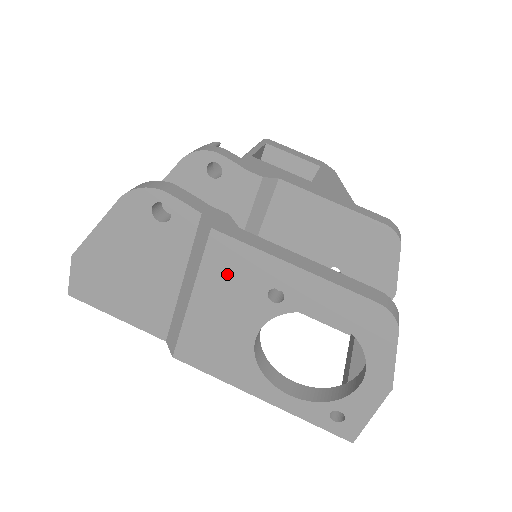
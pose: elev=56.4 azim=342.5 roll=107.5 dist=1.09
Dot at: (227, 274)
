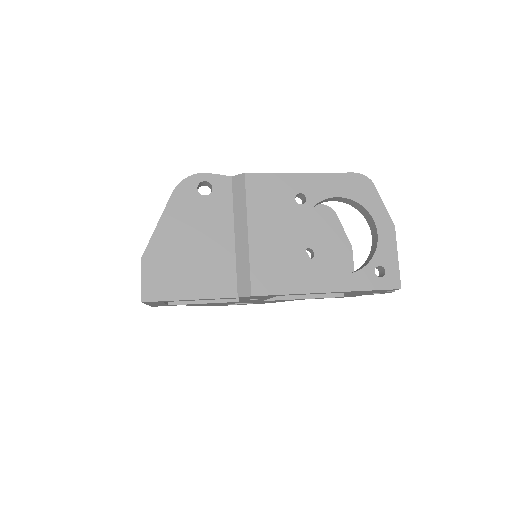
Dot at: (266, 200)
